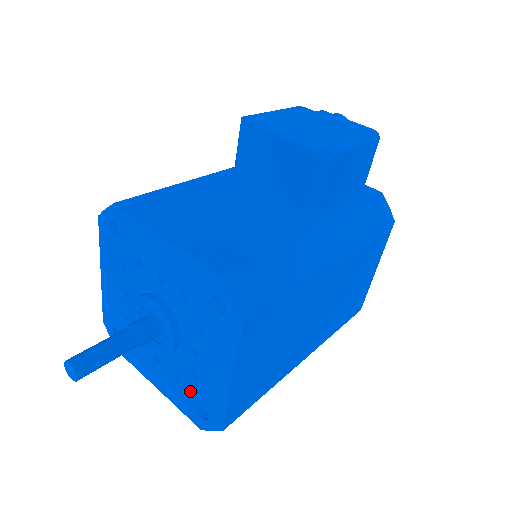
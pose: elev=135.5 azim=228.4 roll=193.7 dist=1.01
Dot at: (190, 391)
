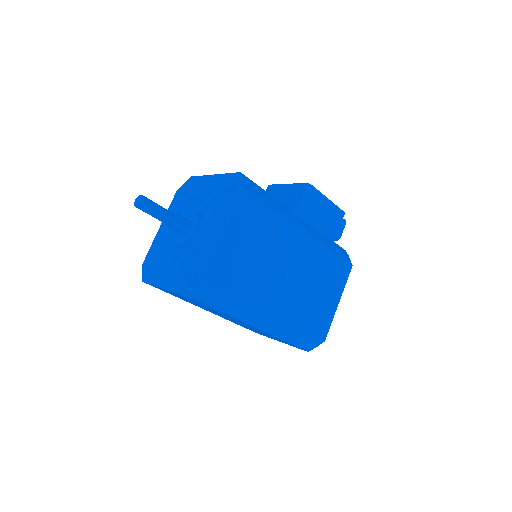
Dot at: (191, 265)
